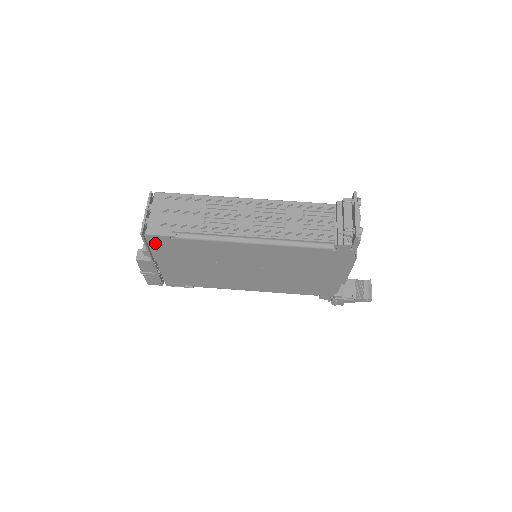
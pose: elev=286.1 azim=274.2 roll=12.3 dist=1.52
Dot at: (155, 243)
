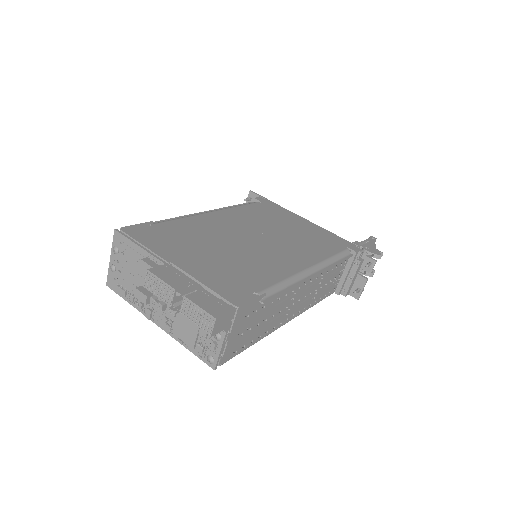
Dot at: (140, 237)
